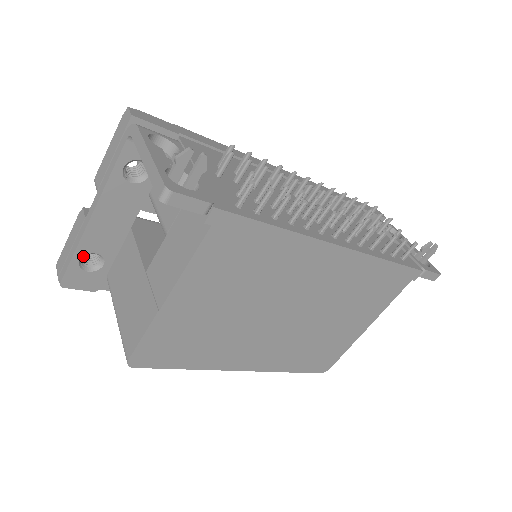
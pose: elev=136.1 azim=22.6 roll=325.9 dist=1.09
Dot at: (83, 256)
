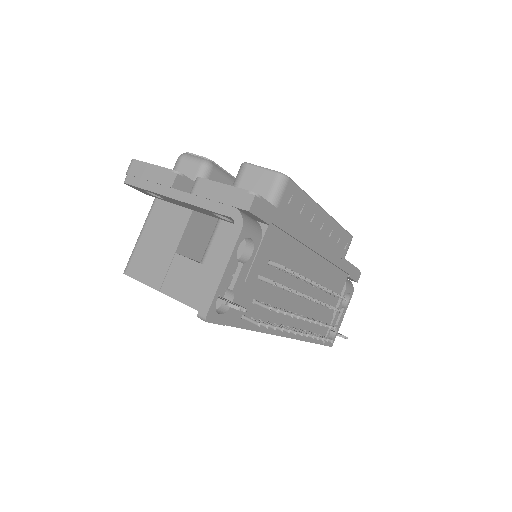
Dot at: occluded
